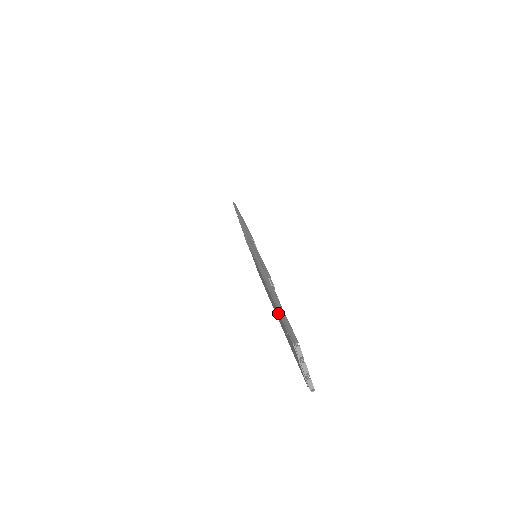
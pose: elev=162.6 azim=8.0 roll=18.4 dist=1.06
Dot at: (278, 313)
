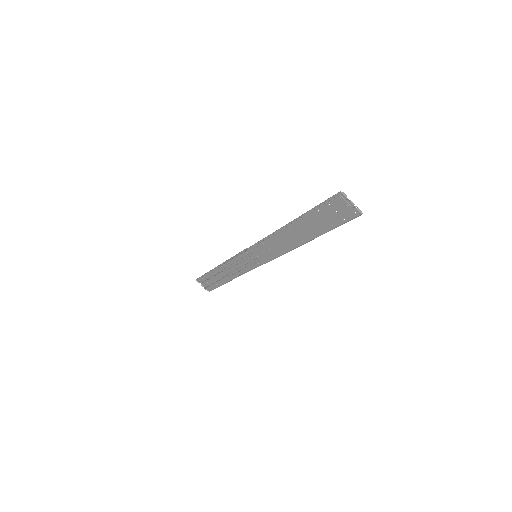
Dot at: (313, 215)
